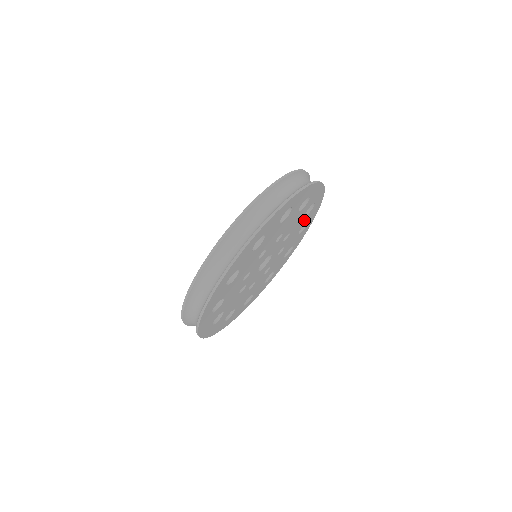
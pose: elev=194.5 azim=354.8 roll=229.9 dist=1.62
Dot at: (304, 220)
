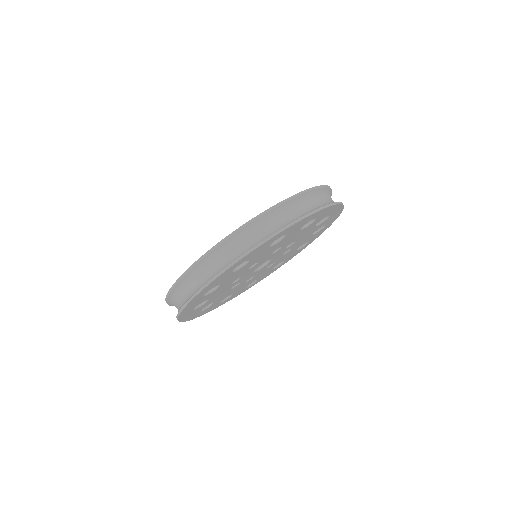
Dot at: (317, 227)
